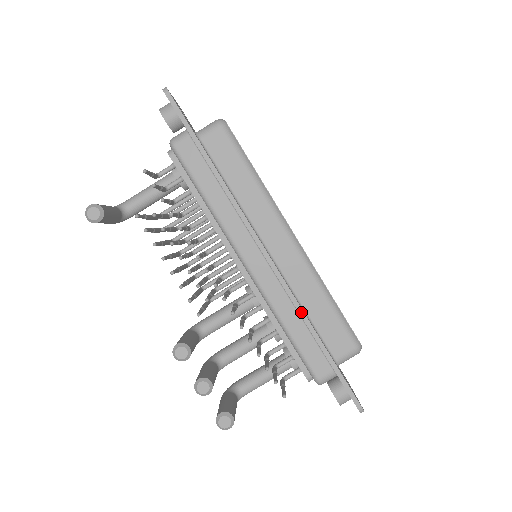
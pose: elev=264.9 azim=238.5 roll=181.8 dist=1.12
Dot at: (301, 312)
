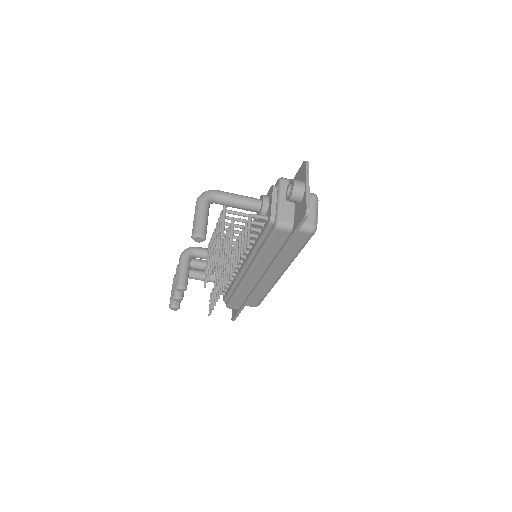
Dot at: (250, 298)
